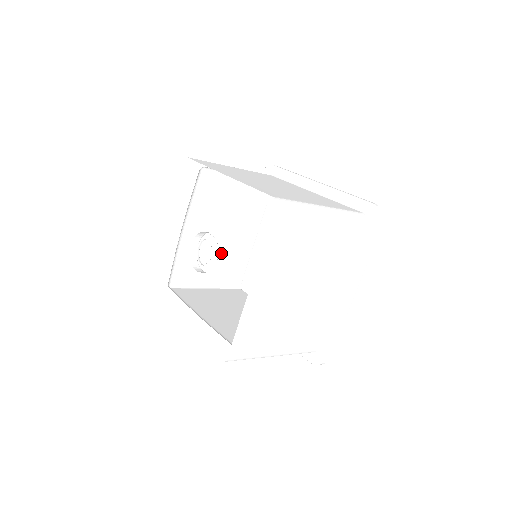
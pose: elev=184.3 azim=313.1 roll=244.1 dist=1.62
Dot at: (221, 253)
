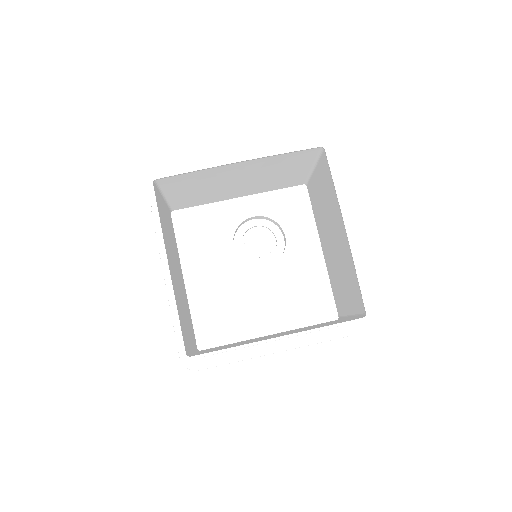
Dot at: (183, 303)
